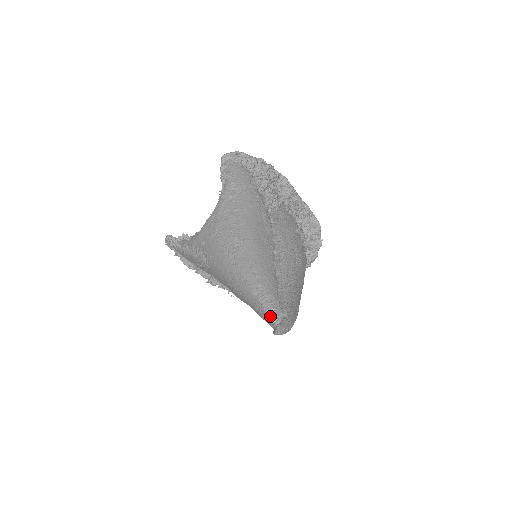
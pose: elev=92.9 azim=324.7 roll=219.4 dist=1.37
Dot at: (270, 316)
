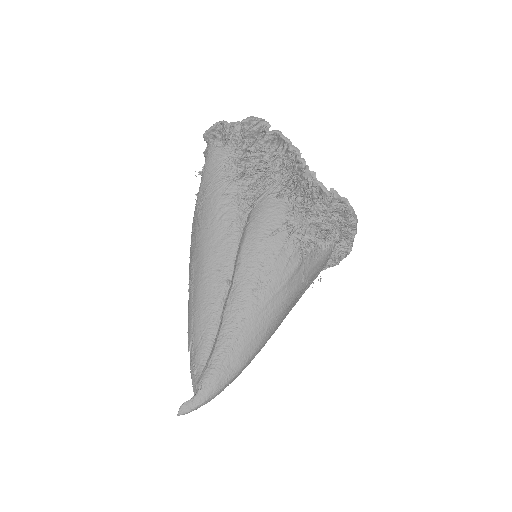
Dot at: (192, 384)
